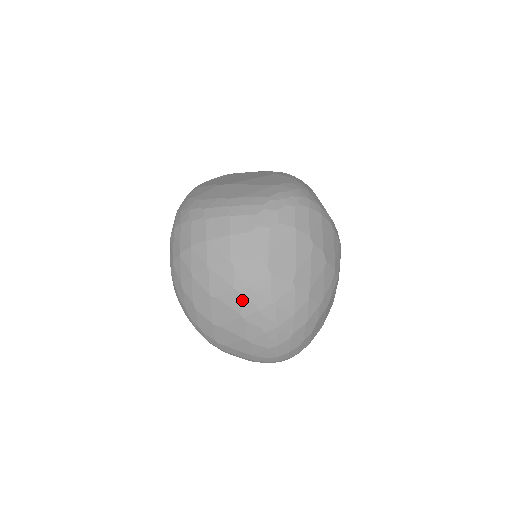
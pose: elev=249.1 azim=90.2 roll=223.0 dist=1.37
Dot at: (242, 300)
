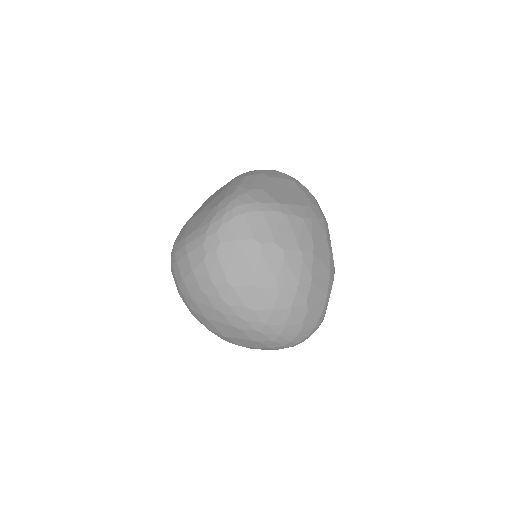
Dot at: (226, 316)
